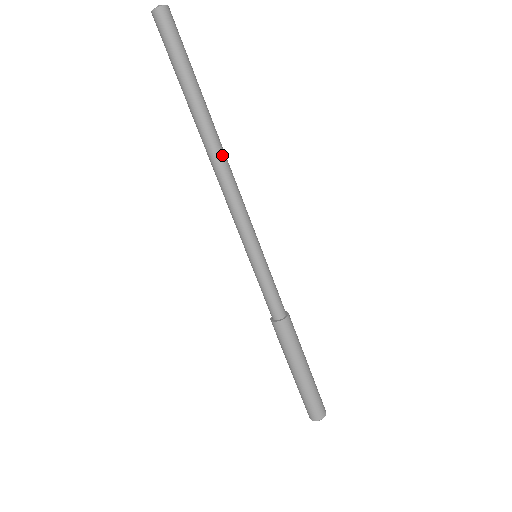
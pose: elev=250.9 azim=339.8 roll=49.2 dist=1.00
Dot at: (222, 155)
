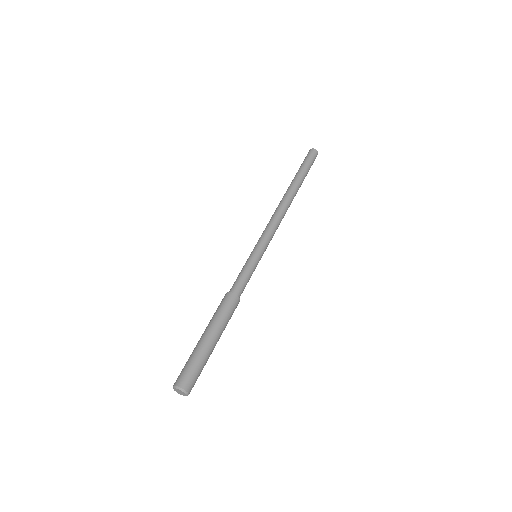
Dot at: (289, 204)
